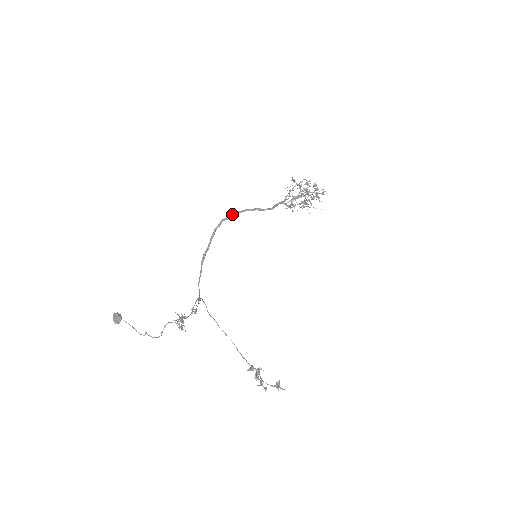
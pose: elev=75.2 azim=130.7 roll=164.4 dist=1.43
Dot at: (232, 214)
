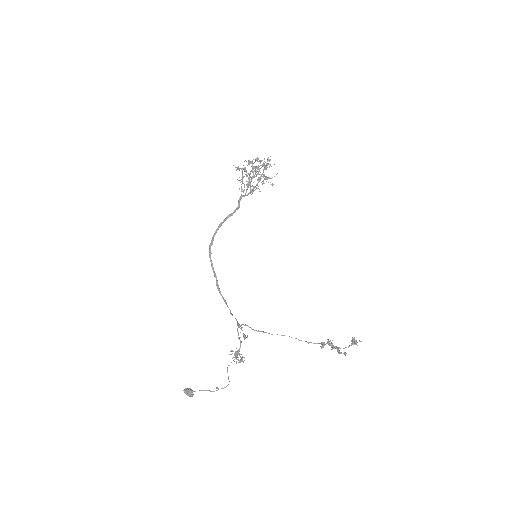
Dot at: (212, 237)
